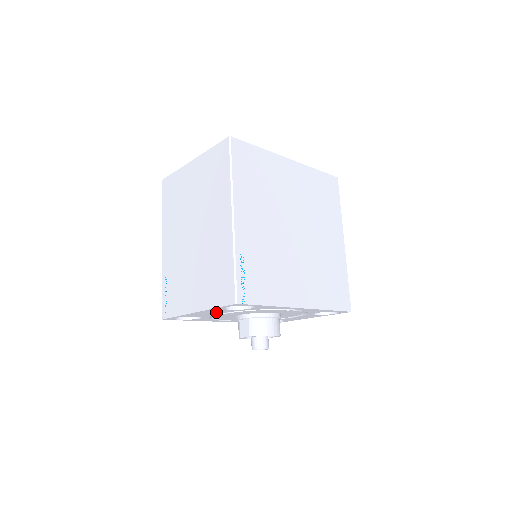
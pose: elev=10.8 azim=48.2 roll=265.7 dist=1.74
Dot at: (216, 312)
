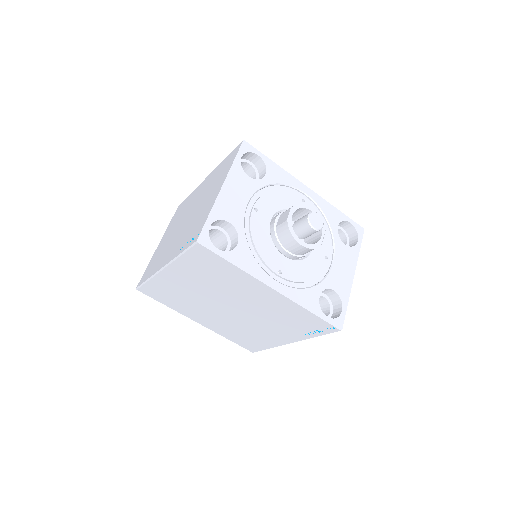
Dot at: (242, 193)
